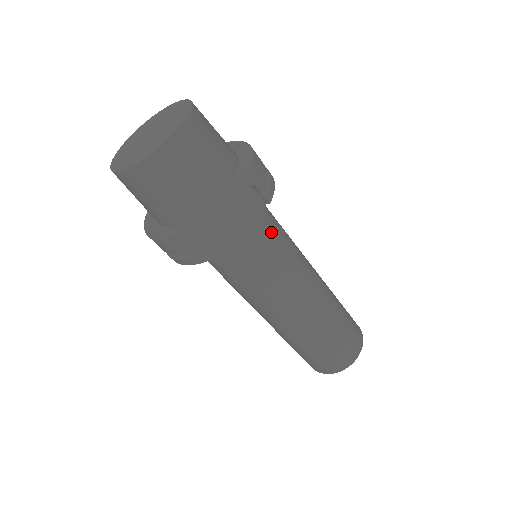
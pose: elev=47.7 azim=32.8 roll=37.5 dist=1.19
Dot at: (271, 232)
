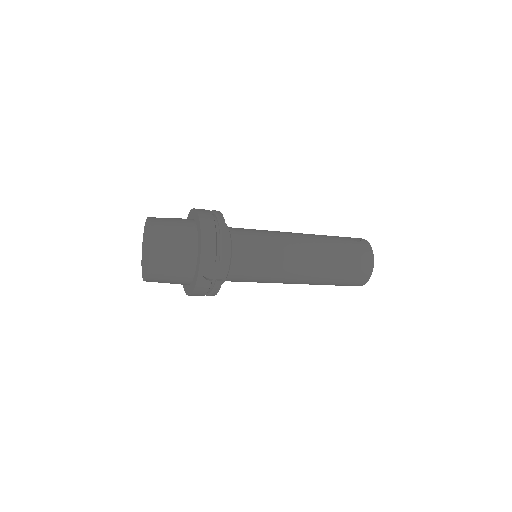
Dot at: (246, 260)
